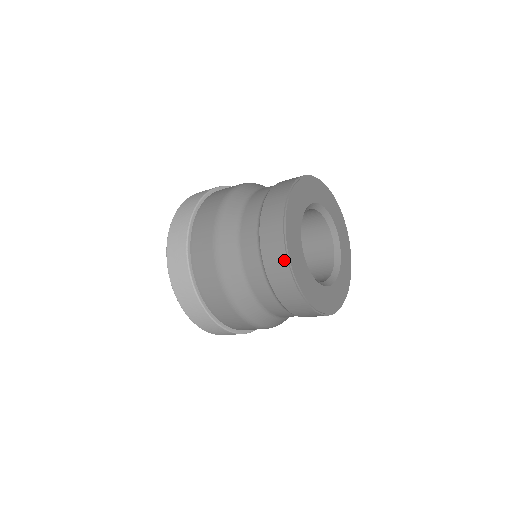
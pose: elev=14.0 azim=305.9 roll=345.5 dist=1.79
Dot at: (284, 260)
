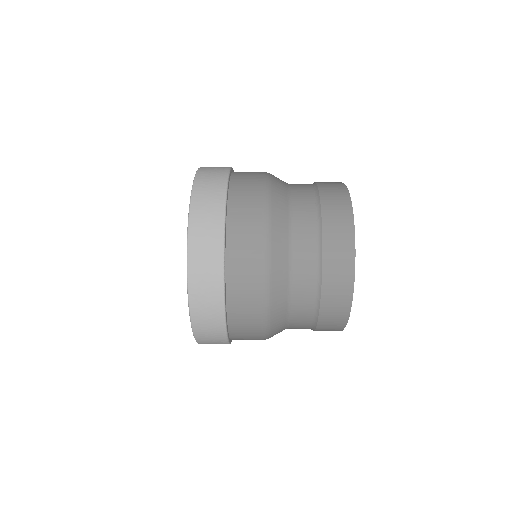
Dot at: occluded
